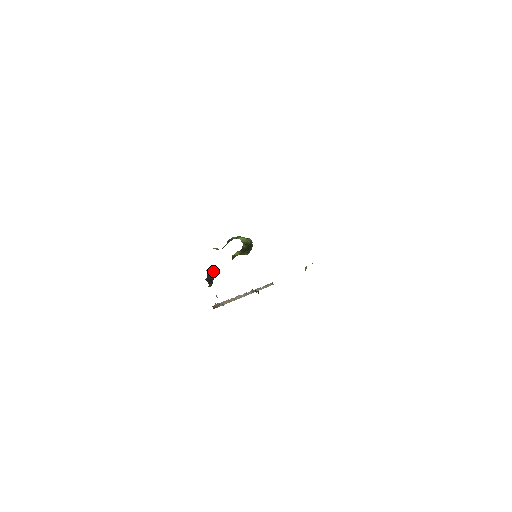
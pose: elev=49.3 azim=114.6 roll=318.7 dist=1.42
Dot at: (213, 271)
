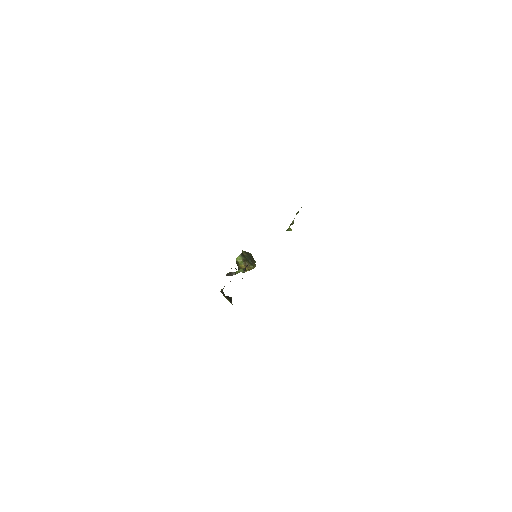
Dot at: (230, 297)
